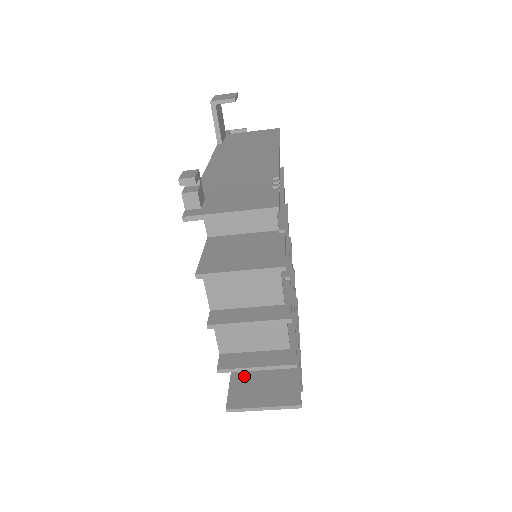
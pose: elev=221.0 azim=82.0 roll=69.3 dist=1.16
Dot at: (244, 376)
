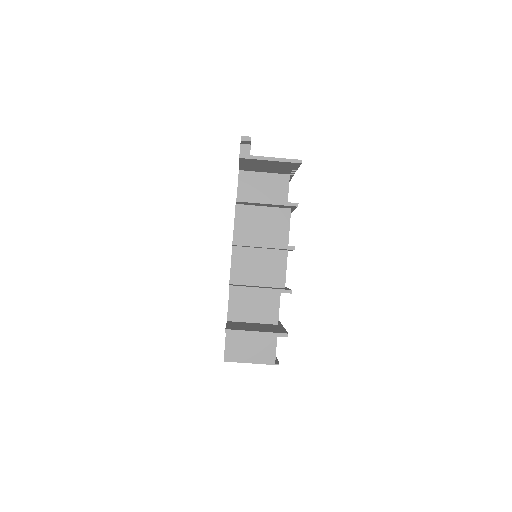
Dot at: (238, 324)
